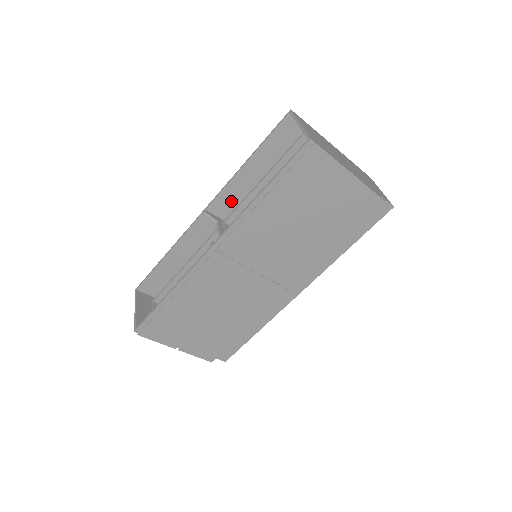
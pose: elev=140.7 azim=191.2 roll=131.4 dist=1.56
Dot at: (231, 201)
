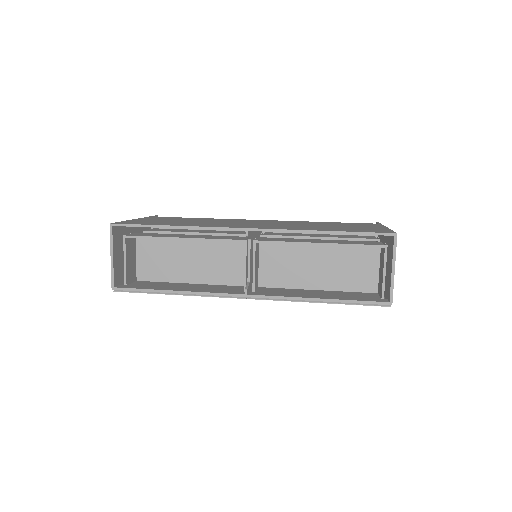
Dot at: occluded
